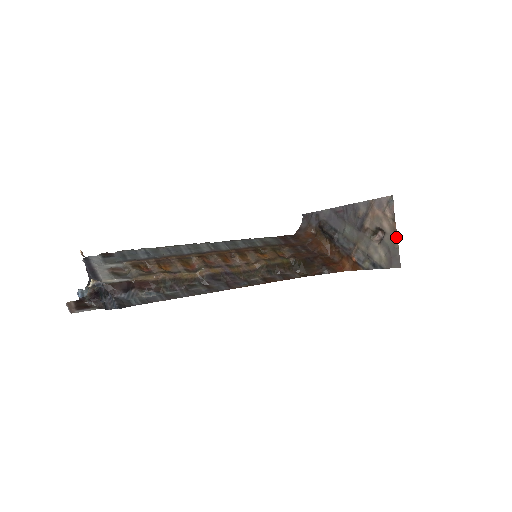
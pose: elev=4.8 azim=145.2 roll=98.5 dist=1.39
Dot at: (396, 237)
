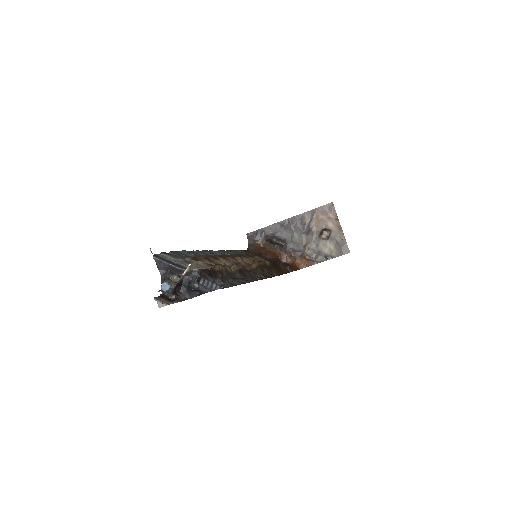
Dot at: (342, 231)
